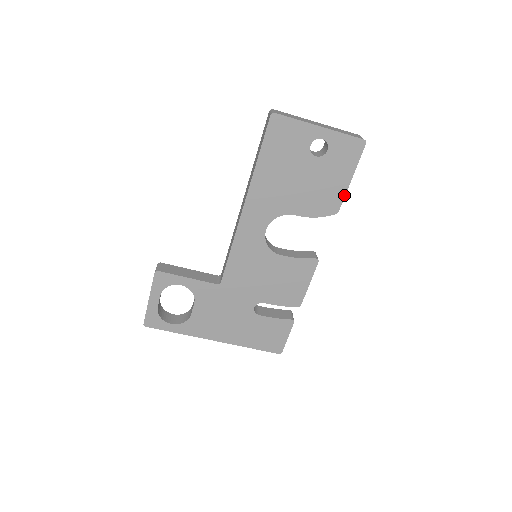
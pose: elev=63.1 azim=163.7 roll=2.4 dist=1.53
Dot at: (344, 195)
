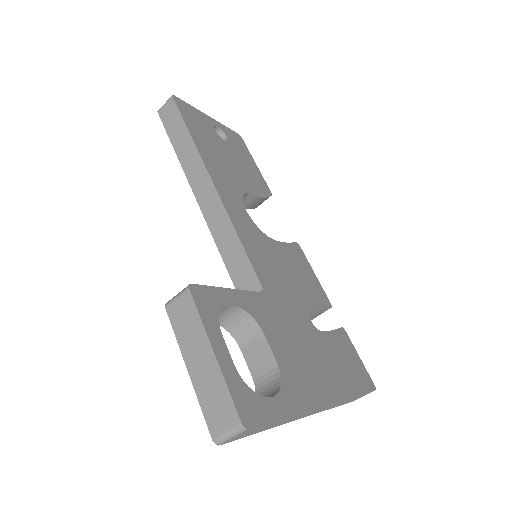
Dot at: (263, 178)
